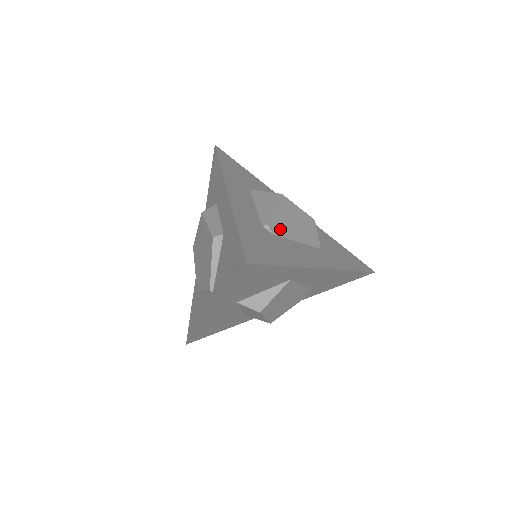
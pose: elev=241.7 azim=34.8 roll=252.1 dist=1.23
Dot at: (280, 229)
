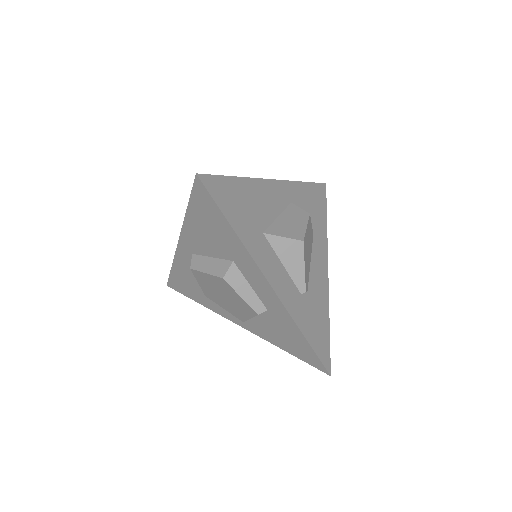
Dot at: (307, 277)
